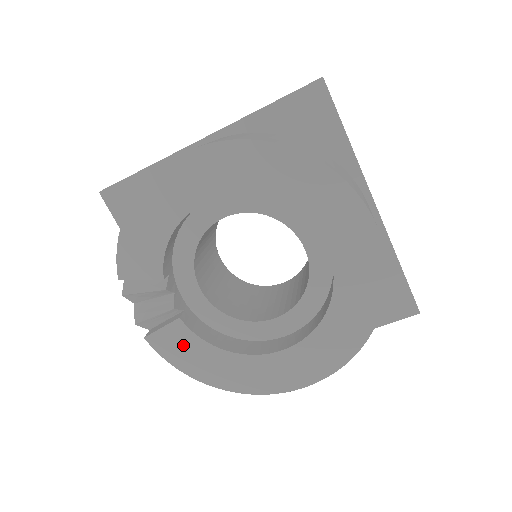
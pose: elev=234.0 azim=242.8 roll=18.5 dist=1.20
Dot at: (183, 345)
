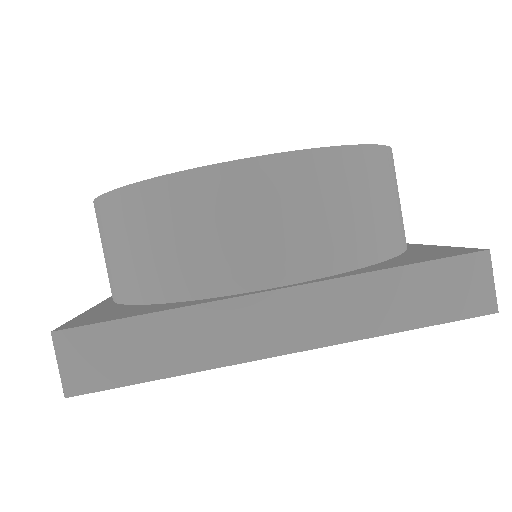
Dot at: occluded
